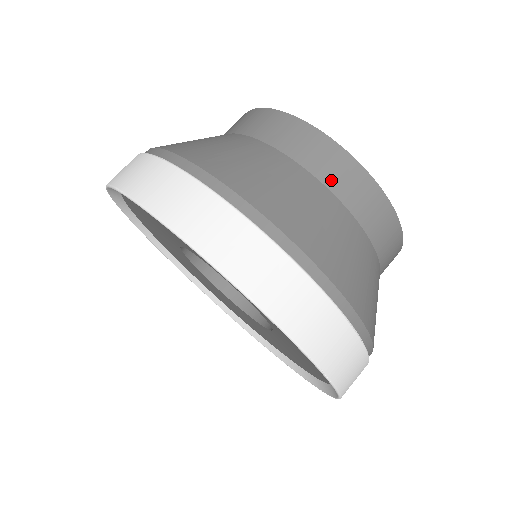
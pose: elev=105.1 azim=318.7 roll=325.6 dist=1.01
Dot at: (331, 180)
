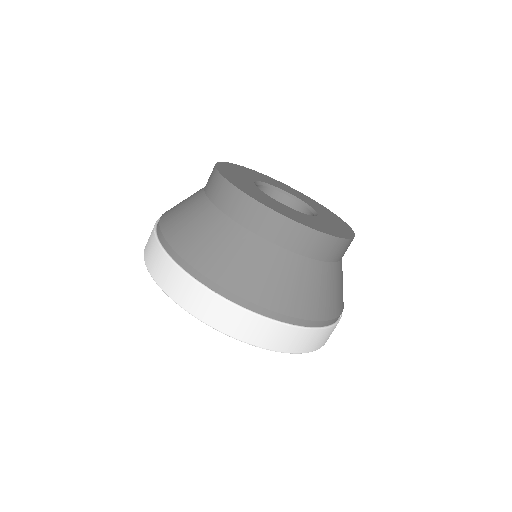
Dot at: occluded
